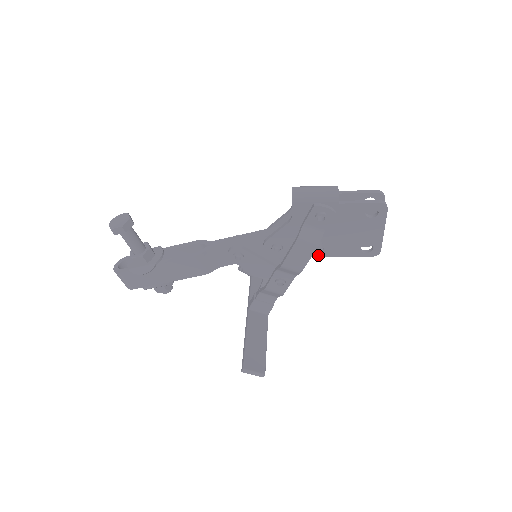
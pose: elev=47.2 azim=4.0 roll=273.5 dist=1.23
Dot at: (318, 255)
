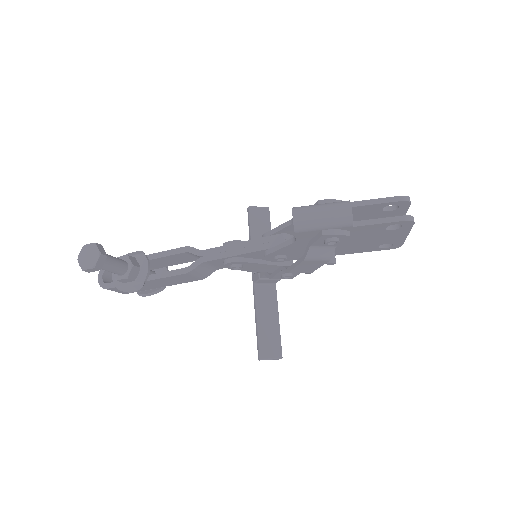
Dot at: occluded
